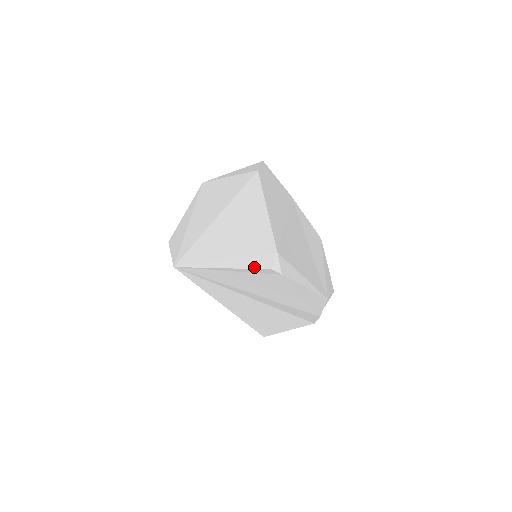
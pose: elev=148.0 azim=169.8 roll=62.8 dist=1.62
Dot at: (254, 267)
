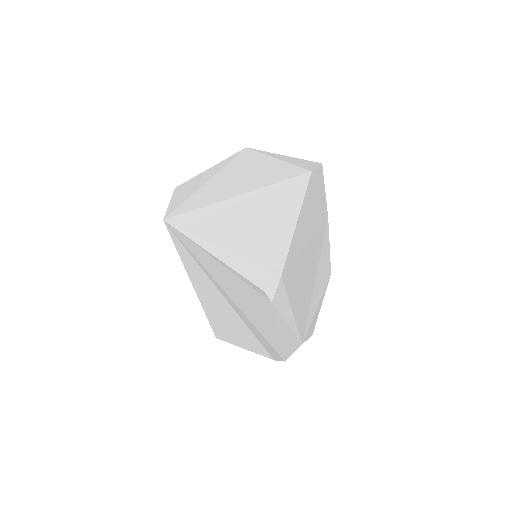
Dot at: (247, 276)
